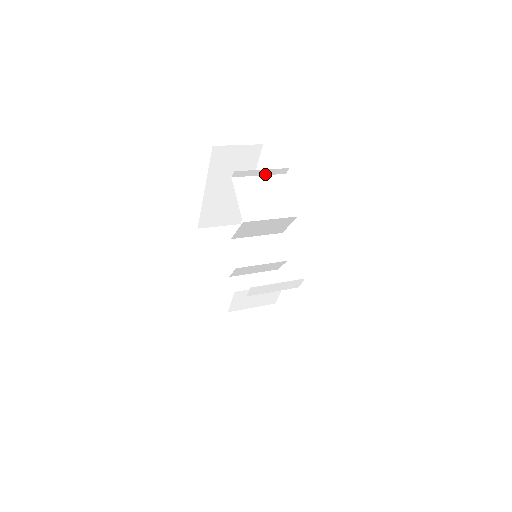
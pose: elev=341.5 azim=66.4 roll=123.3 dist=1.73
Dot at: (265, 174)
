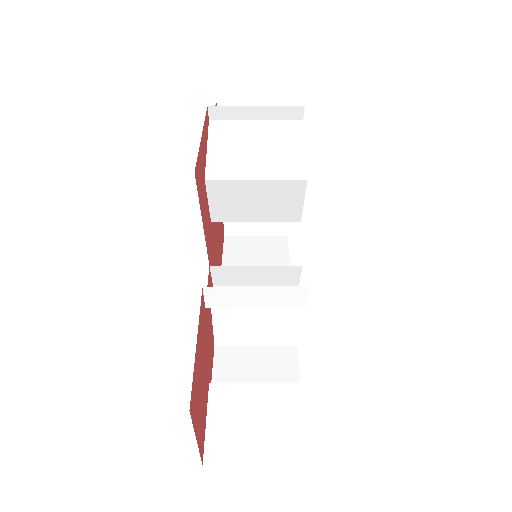
Dot at: (266, 118)
